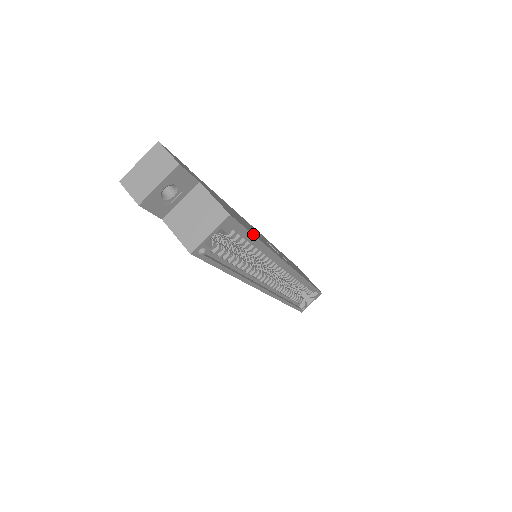
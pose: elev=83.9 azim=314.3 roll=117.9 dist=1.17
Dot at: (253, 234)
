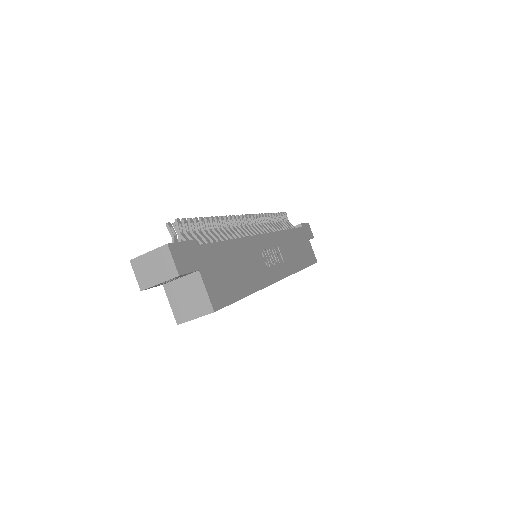
Dot at: (239, 299)
